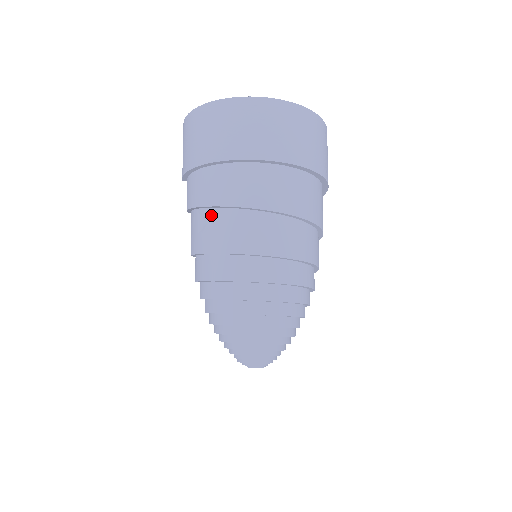
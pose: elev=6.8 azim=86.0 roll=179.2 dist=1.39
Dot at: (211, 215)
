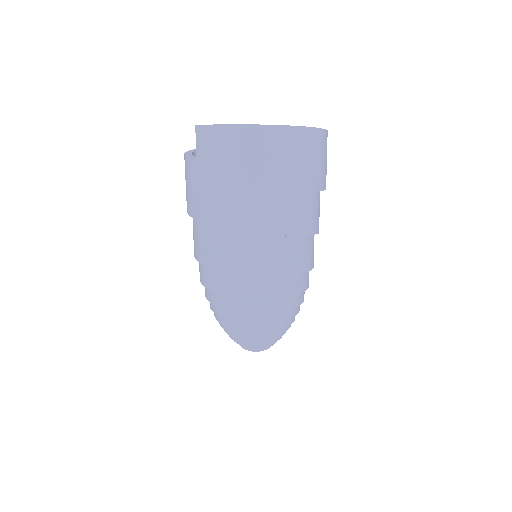
Dot at: (258, 240)
